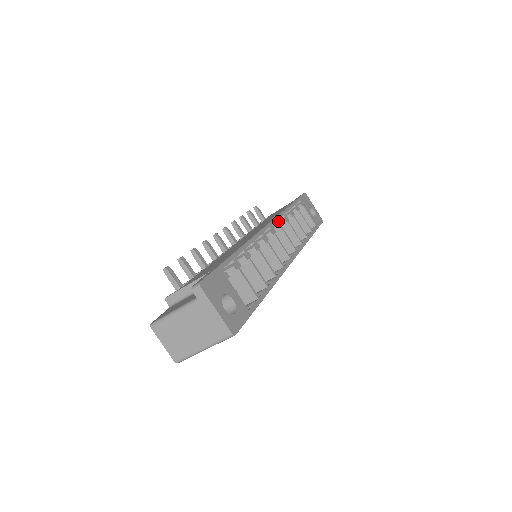
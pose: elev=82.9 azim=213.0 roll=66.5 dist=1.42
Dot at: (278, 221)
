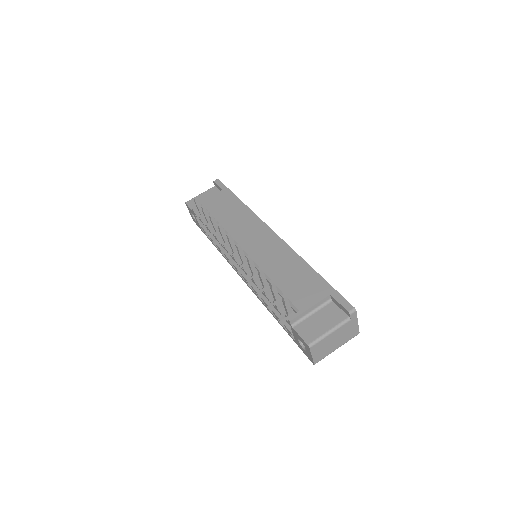
Dot at: occluded
